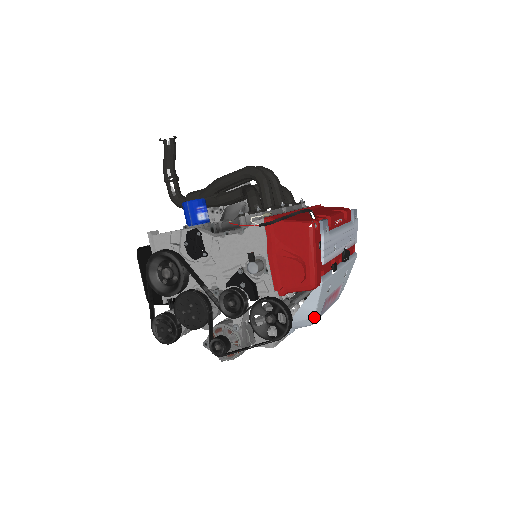
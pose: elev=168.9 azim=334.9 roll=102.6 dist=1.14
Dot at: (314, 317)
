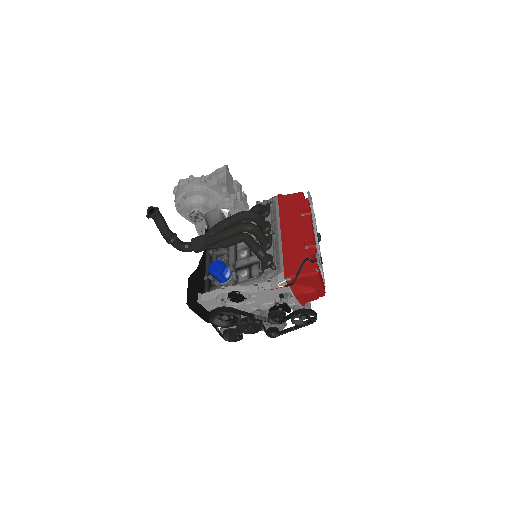
Dot at: occluded
